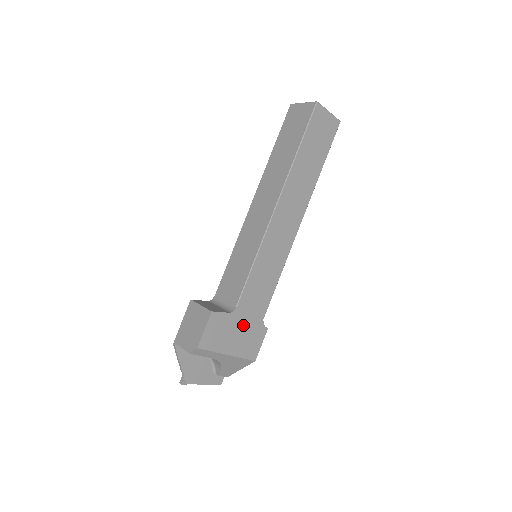
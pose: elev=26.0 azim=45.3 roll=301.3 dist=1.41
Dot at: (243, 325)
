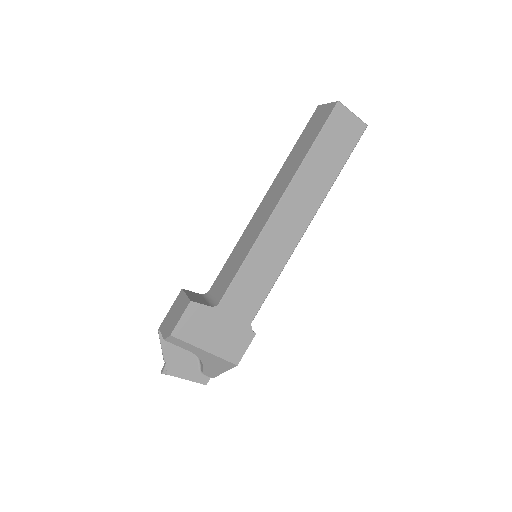
Dot at: (226, 323)
